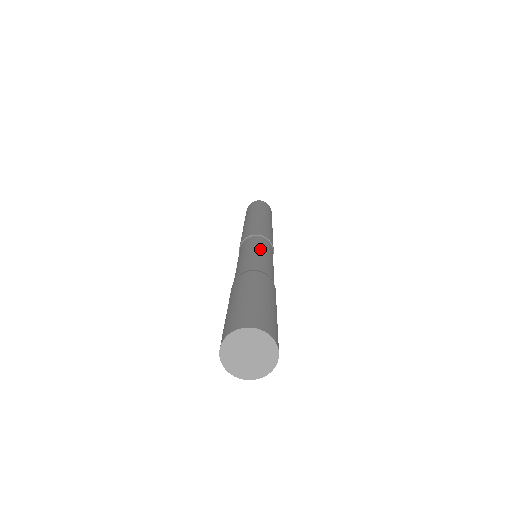
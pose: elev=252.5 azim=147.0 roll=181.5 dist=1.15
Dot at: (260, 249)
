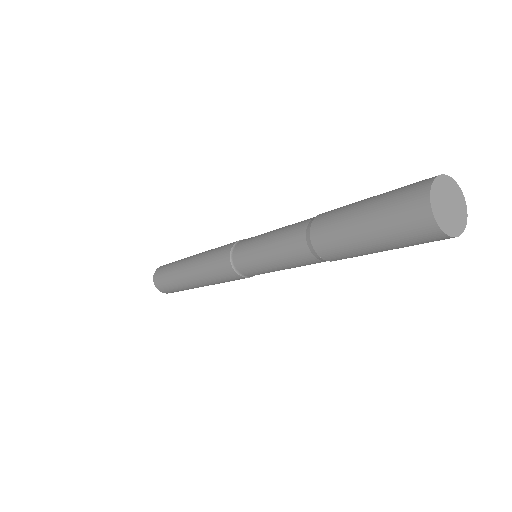
Dot at: occluded
